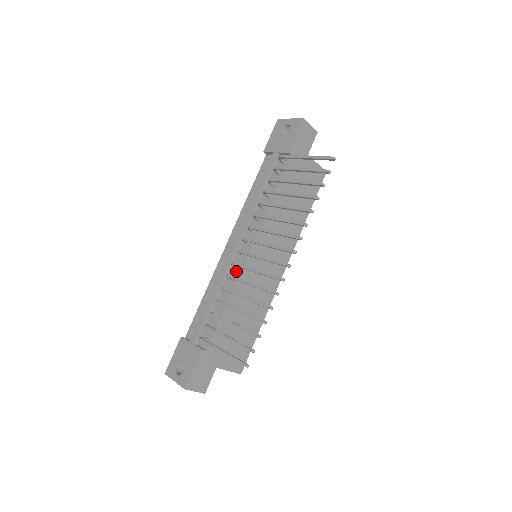
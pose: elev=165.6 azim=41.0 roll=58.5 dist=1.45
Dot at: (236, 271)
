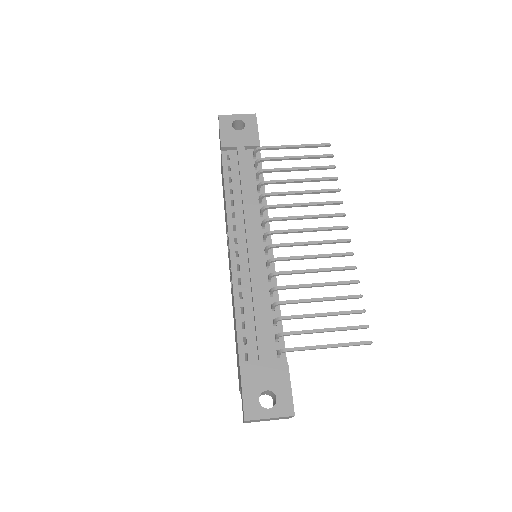
Dot at: (268, 270)
